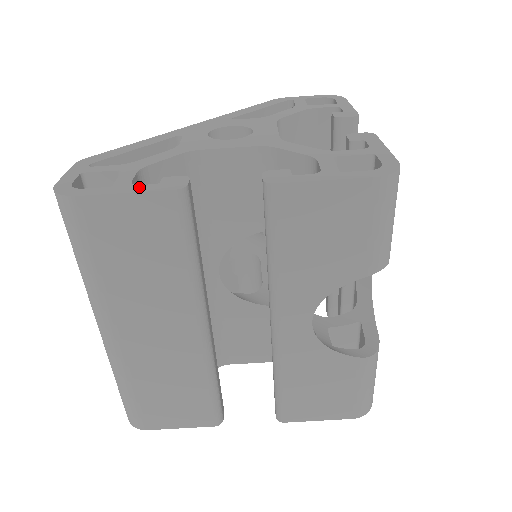
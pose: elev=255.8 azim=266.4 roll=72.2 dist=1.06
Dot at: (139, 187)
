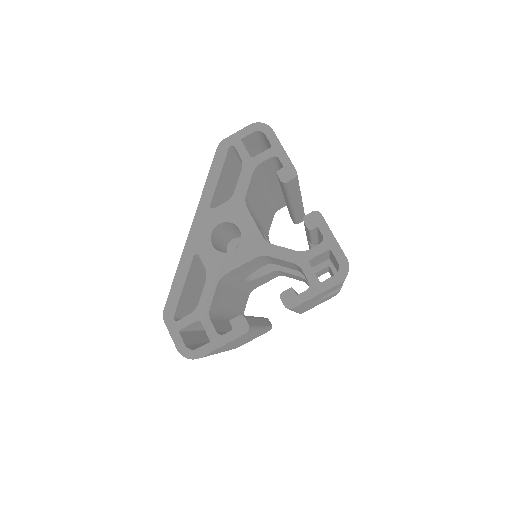
Dot at: (225, 337)
